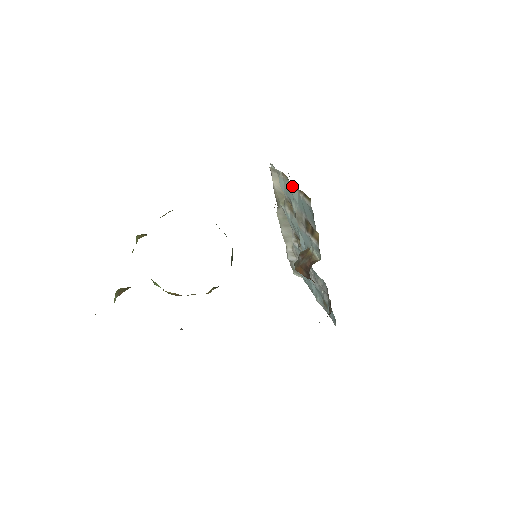
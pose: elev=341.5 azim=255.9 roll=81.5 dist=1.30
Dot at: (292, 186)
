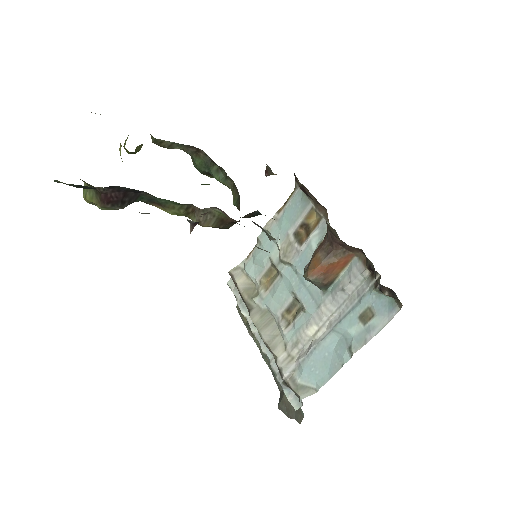
Dot at: (267, 224)
